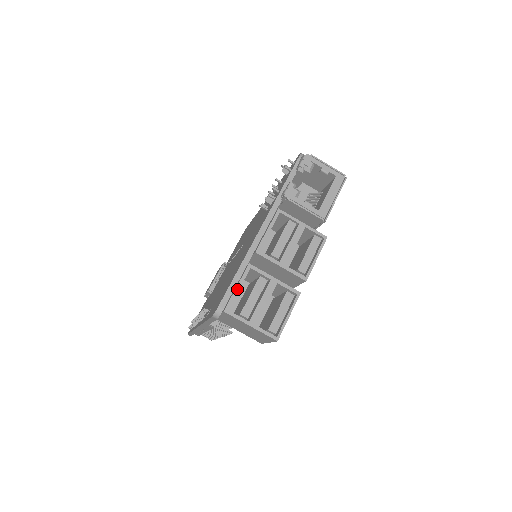
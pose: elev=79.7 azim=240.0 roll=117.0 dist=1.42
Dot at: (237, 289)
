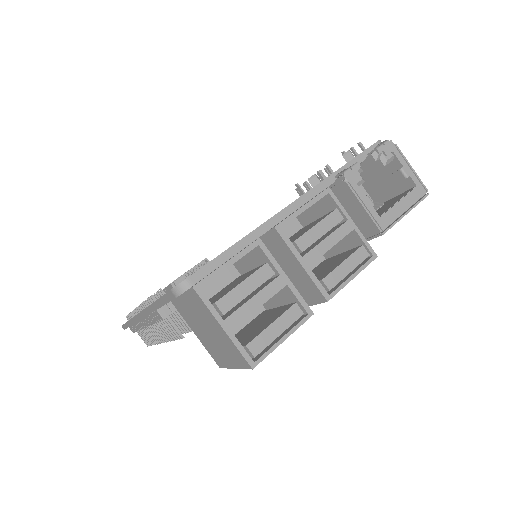
Dot at: (227, 264)
